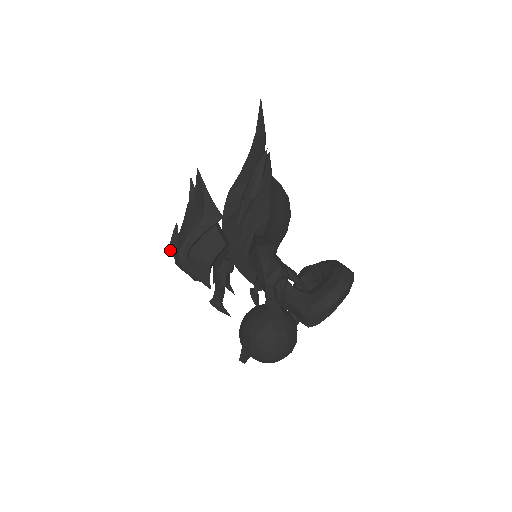
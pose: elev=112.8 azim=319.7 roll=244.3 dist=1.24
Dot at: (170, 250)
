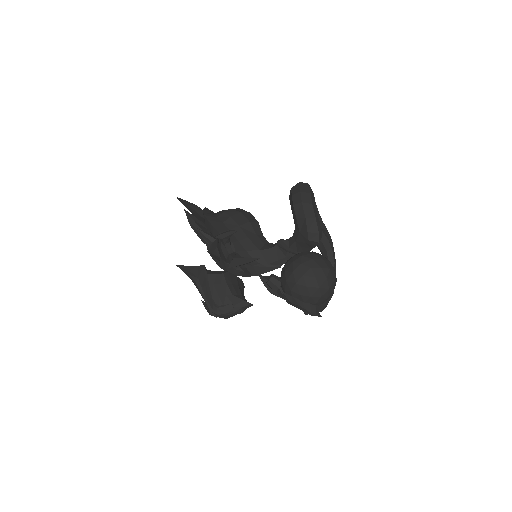
Dot at: occluded
